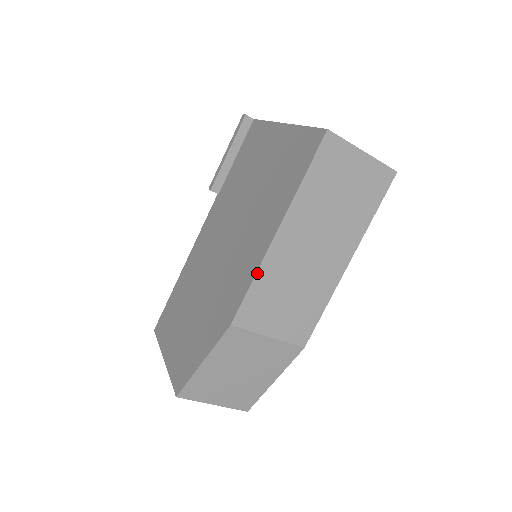
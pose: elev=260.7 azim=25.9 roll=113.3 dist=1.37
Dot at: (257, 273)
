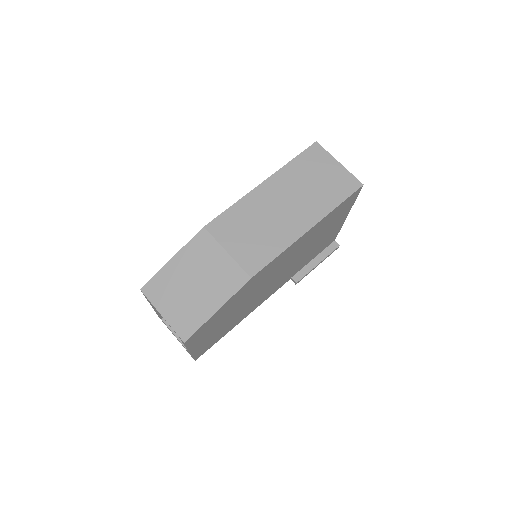
Dot at: (238, 202)
